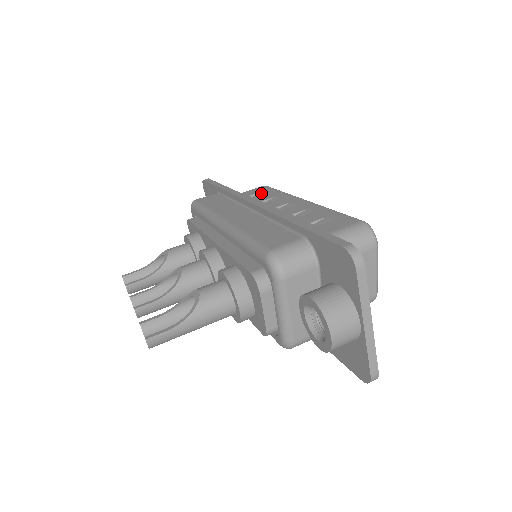
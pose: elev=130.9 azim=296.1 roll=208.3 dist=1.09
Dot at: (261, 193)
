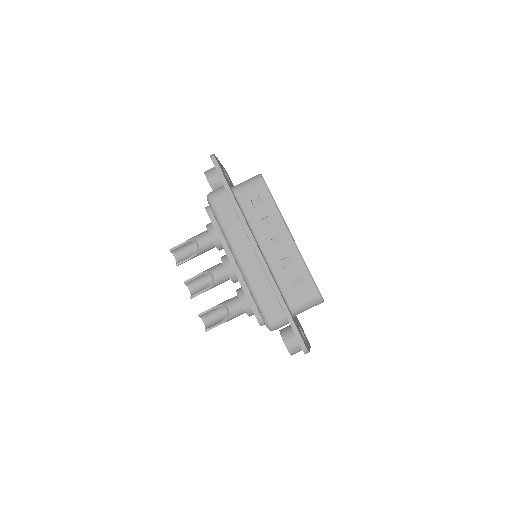
Dot at: (259, 199)
